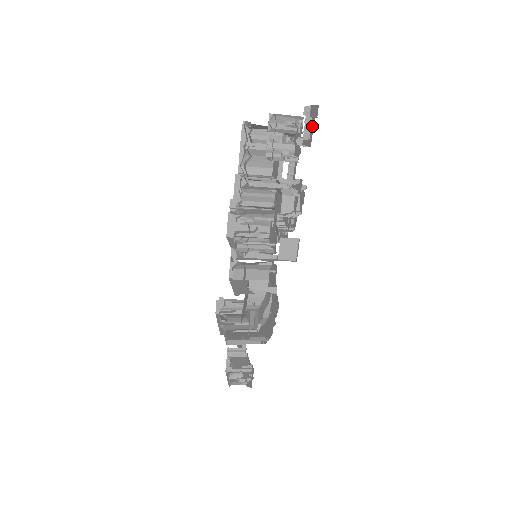
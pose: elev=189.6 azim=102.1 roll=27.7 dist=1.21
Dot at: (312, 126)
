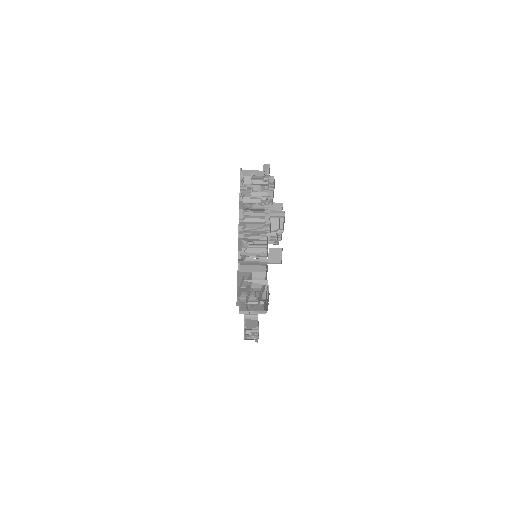
Dot at: (273, 191)
